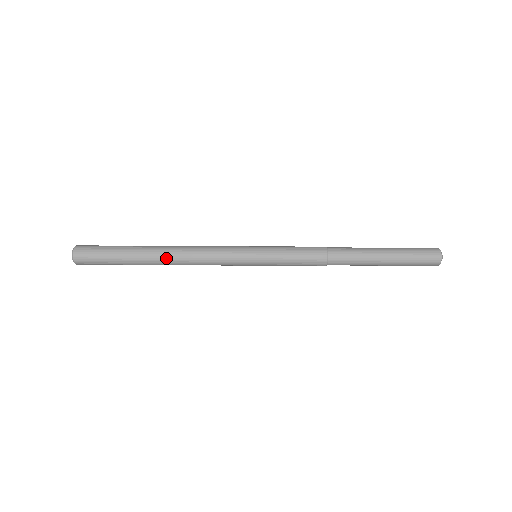
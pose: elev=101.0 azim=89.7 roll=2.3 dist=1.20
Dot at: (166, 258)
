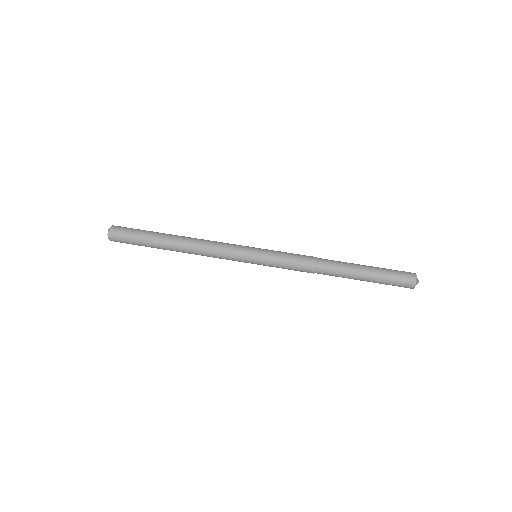
Dot at: (182, 241)
